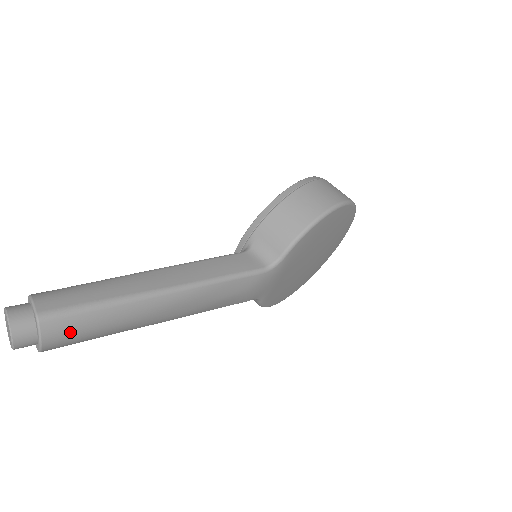
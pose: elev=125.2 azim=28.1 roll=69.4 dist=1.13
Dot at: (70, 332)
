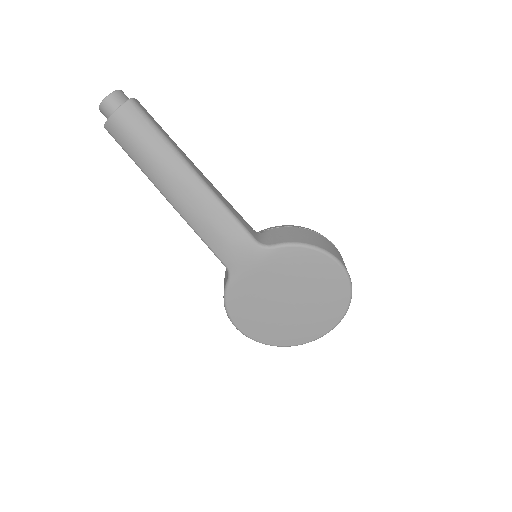
Dot at: (132, 124)
